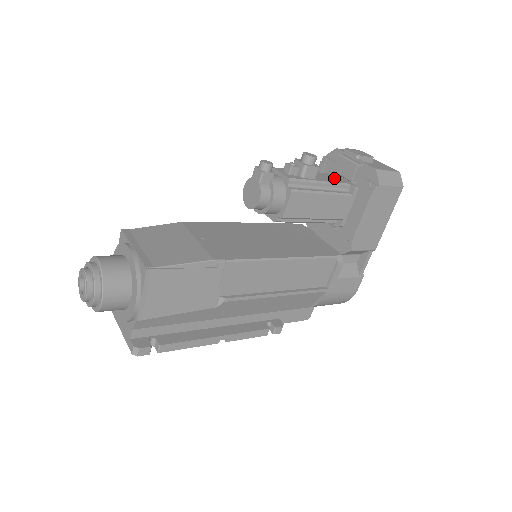
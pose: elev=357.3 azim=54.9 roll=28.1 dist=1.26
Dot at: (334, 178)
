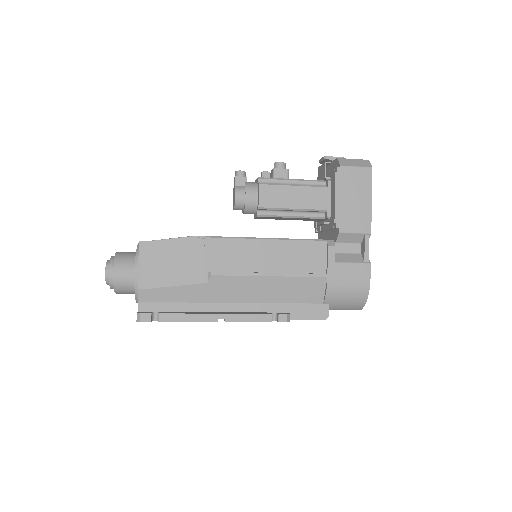
Dot at: occluded
